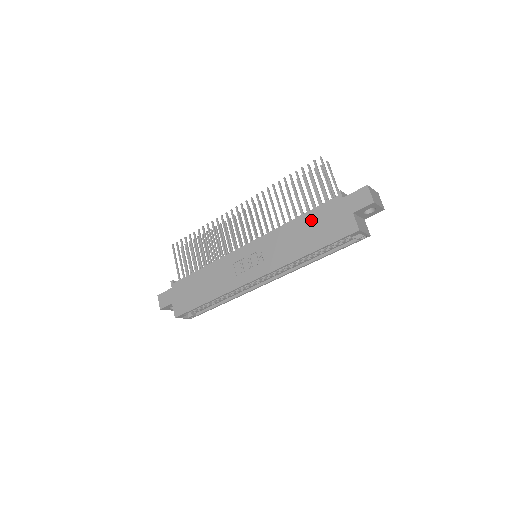
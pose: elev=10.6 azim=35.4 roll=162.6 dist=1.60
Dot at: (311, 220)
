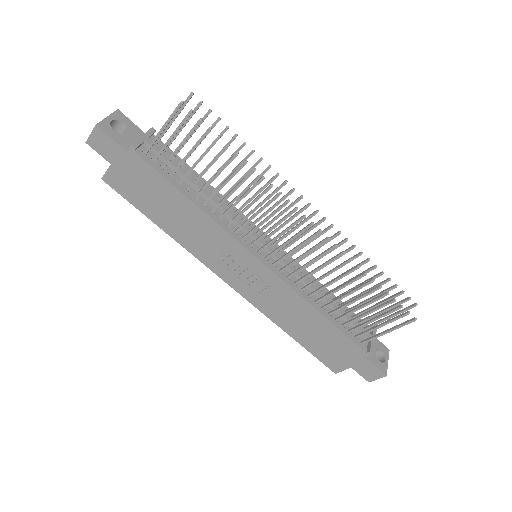
Dot at: (327, 332)
